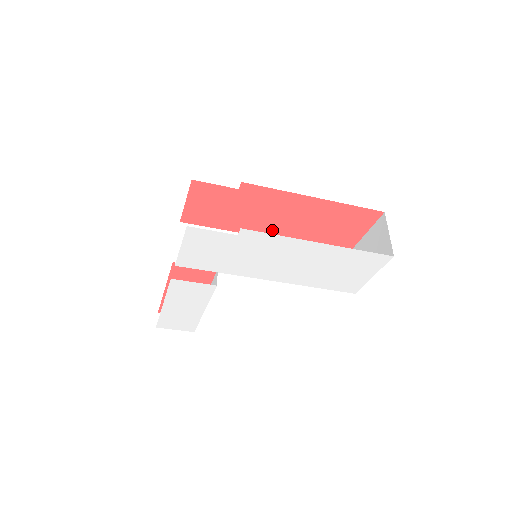
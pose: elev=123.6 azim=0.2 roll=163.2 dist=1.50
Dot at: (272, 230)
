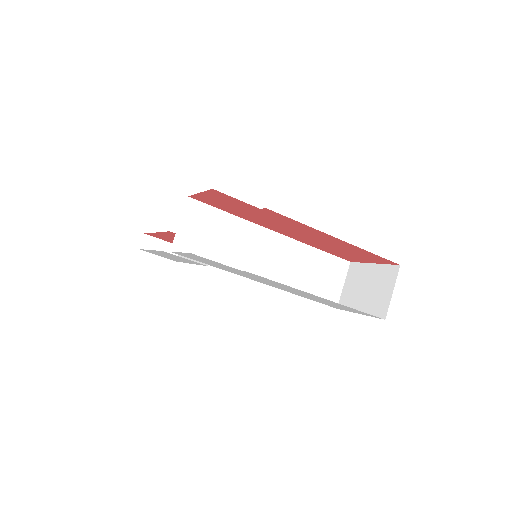
Dot at: (282, 231)
